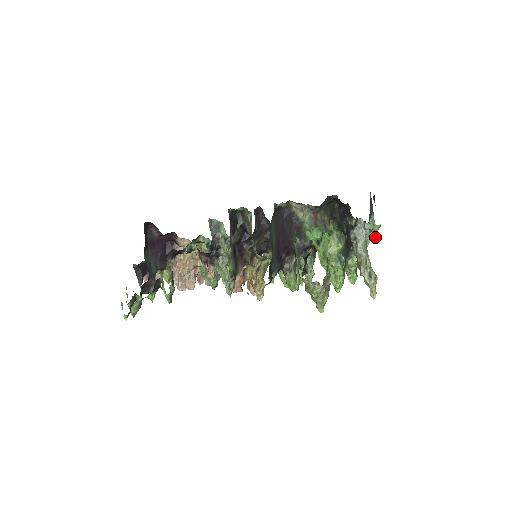
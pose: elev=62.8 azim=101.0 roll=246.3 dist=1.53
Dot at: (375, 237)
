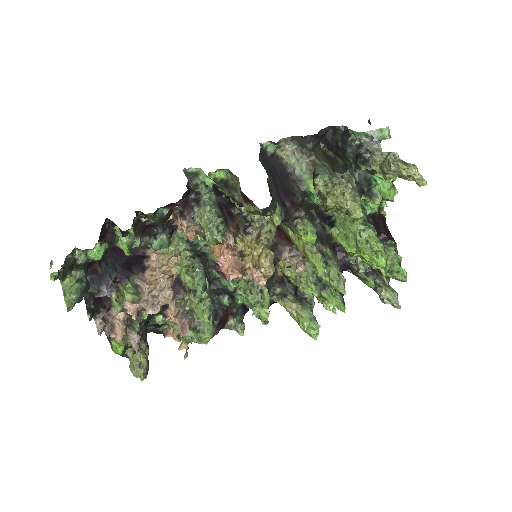
Dot at: occluded
